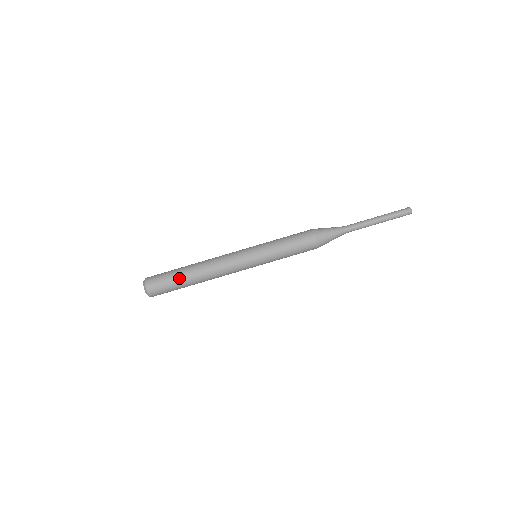
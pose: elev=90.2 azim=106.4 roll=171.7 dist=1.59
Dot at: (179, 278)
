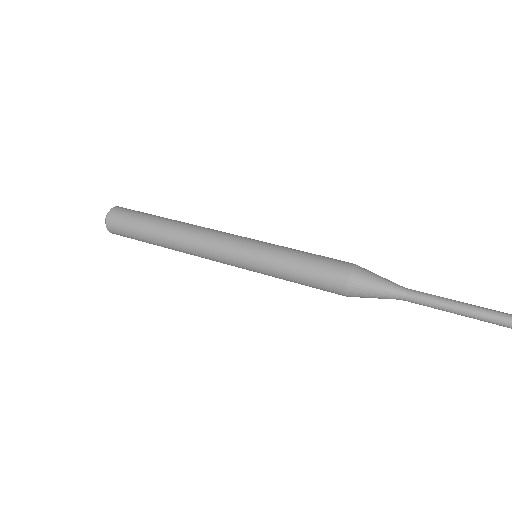
Dot at: (146, 229)
